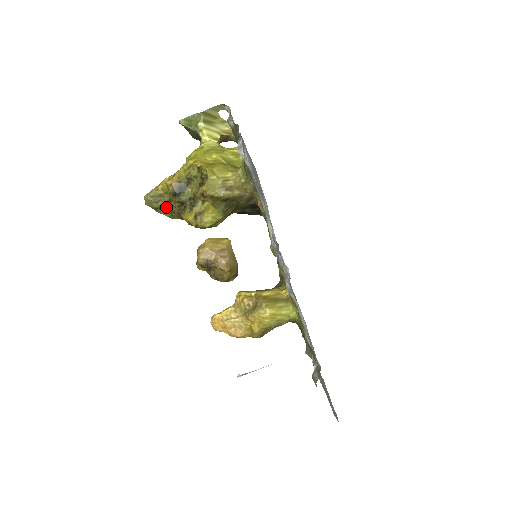
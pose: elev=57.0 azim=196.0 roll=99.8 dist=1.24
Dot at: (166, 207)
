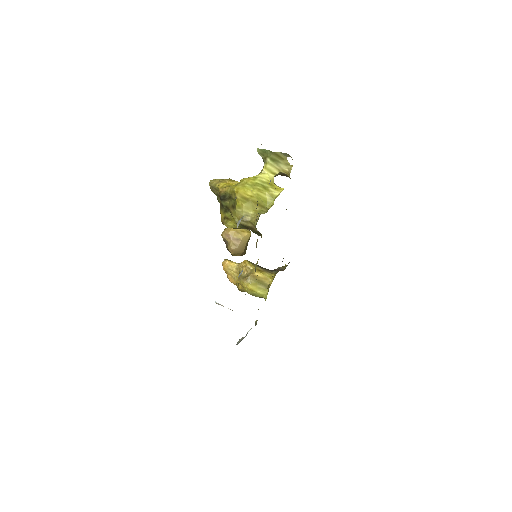
Dot at: (217, 196)
